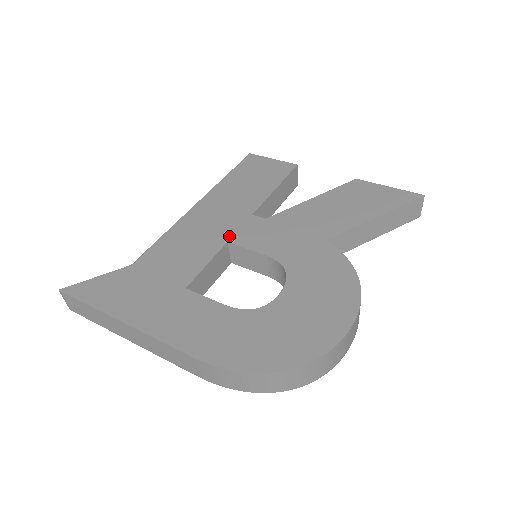
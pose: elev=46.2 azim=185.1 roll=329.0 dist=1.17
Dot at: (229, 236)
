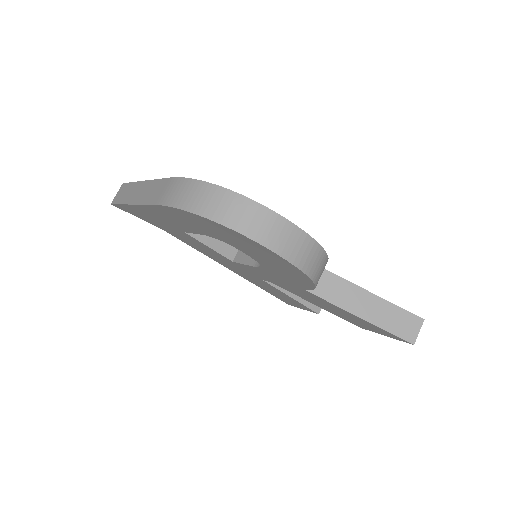
Dot at: occluded
